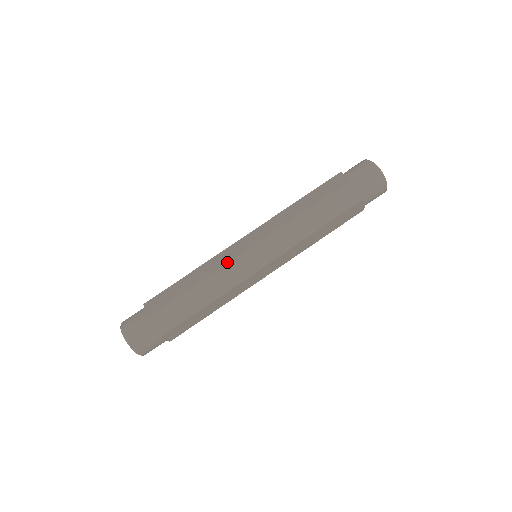
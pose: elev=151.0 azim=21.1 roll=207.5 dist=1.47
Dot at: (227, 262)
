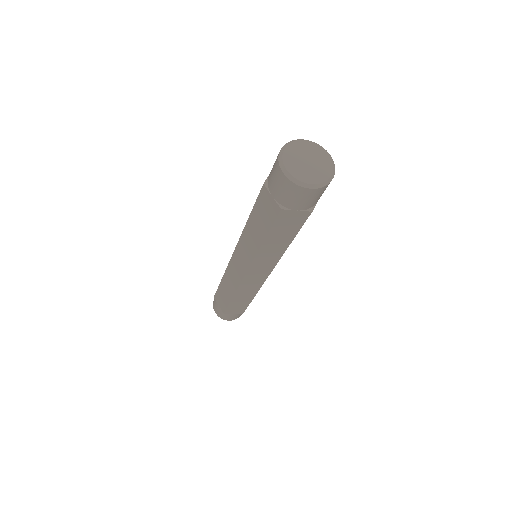
Dot at: occluded
